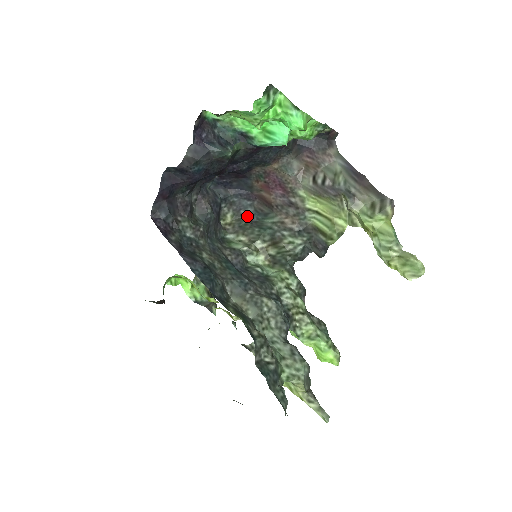
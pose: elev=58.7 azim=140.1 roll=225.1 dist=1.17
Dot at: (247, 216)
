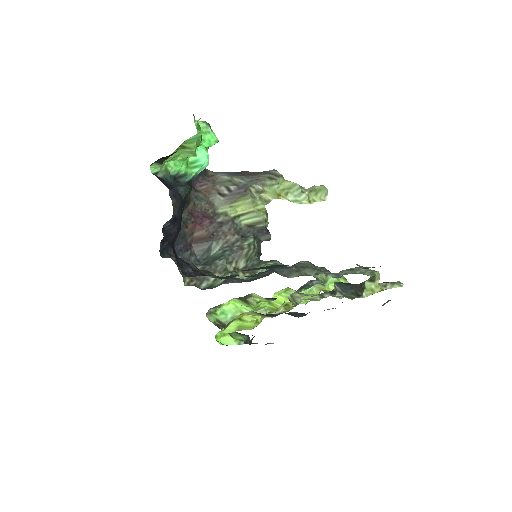
Dot at: (196, 264)
